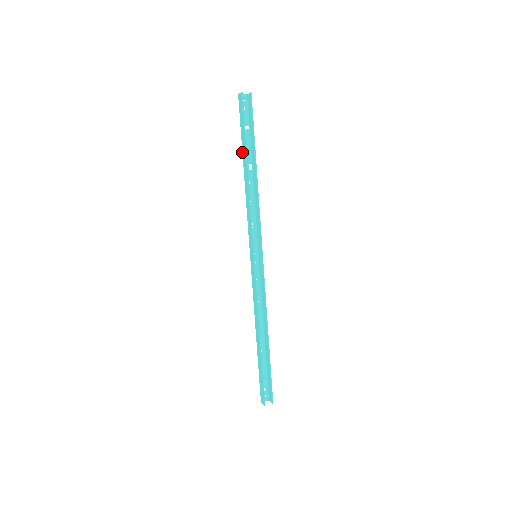
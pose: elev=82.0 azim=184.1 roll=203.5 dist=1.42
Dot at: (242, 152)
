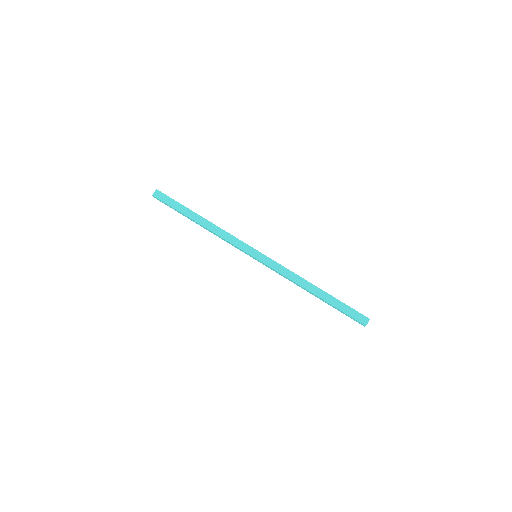
Dot at: (186, 216)
